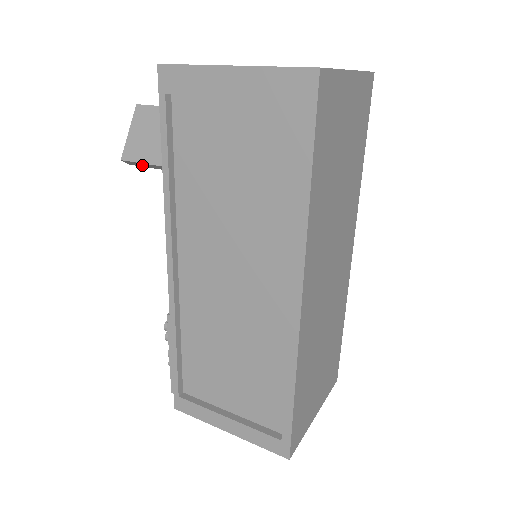
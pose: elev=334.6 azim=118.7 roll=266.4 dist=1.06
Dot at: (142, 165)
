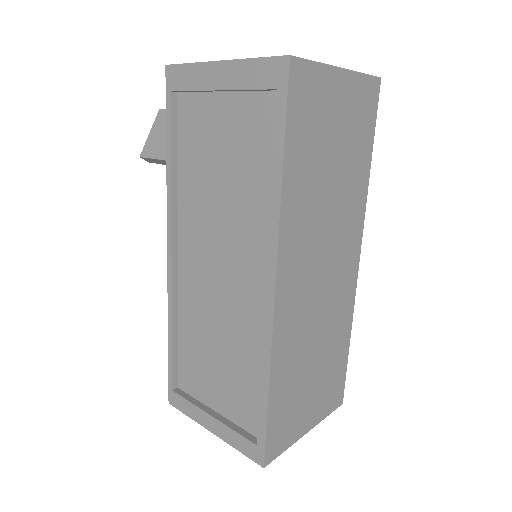
Dot at: (157, 162)
